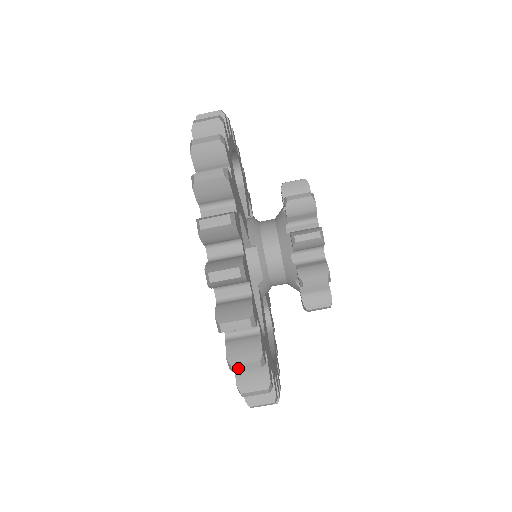
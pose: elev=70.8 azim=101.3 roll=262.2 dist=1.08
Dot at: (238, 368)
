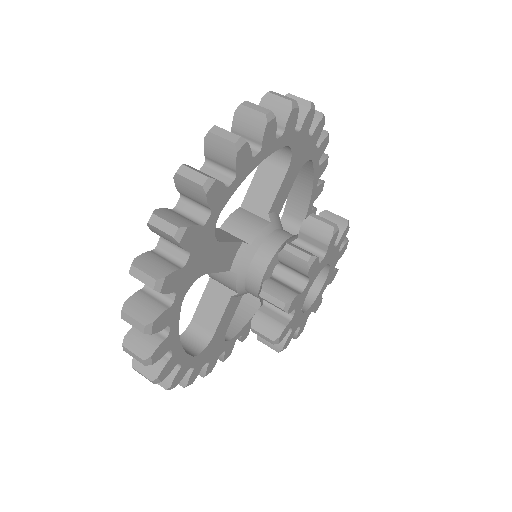
Dot at: (184, 172)
